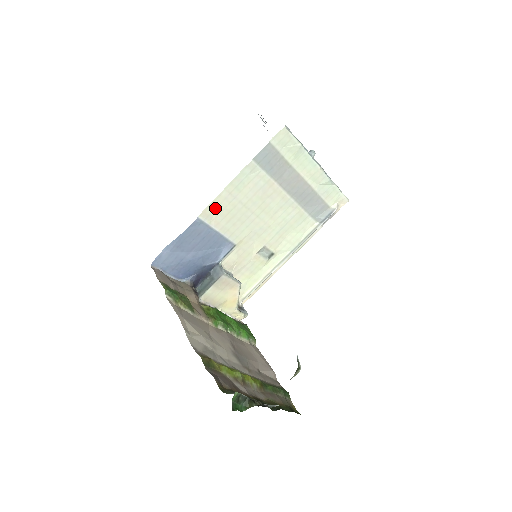
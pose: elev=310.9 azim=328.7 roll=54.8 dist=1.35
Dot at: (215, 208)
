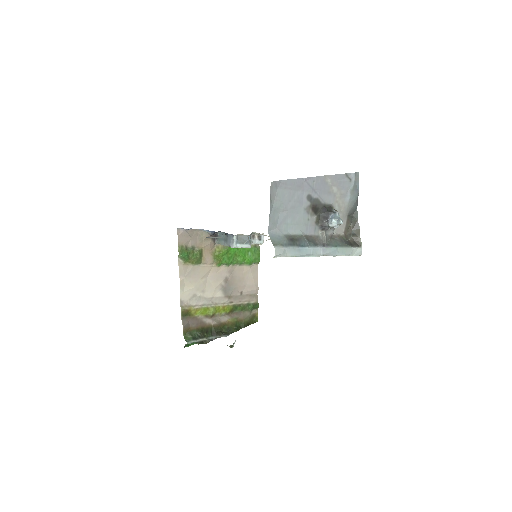
Dot at: occluded
